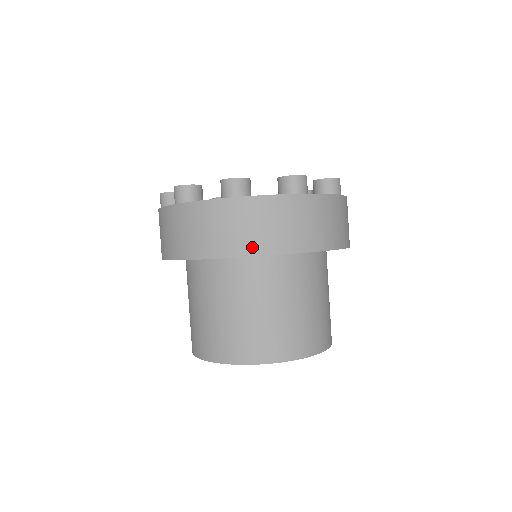
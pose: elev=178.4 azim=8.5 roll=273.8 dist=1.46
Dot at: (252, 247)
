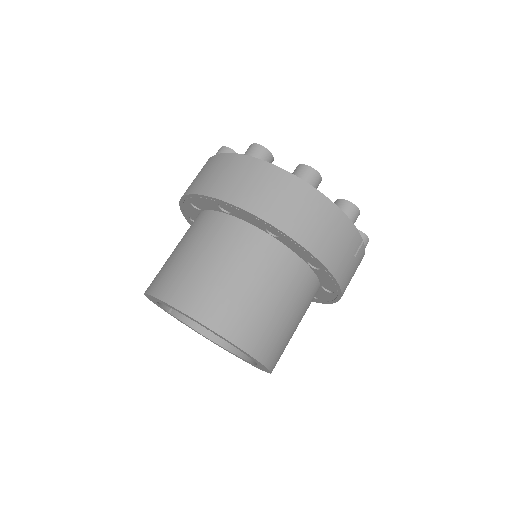
Dot at: (233, 196)
